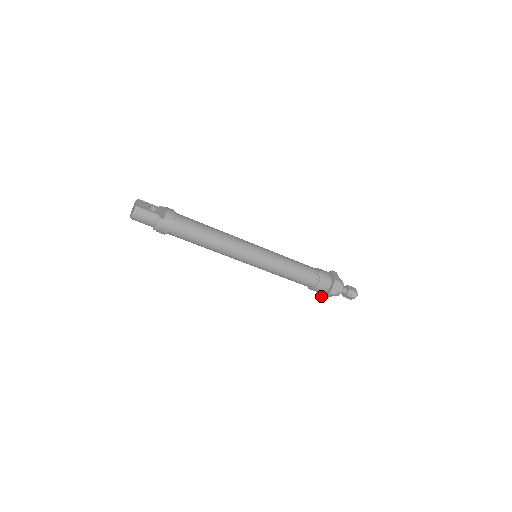
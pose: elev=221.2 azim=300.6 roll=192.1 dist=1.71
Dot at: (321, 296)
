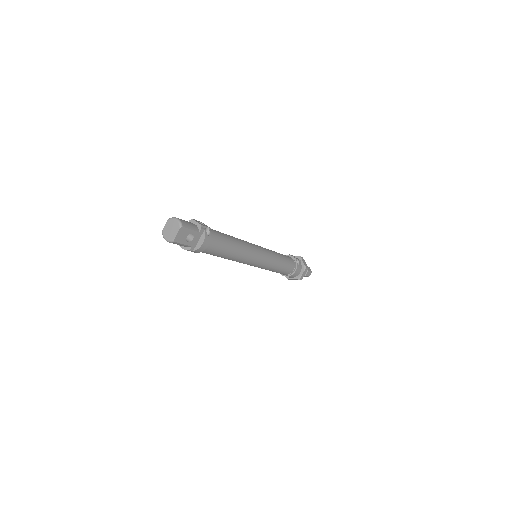
Dot at: occluded
